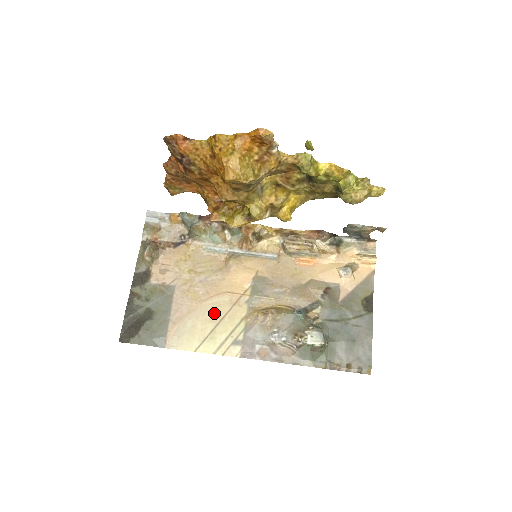
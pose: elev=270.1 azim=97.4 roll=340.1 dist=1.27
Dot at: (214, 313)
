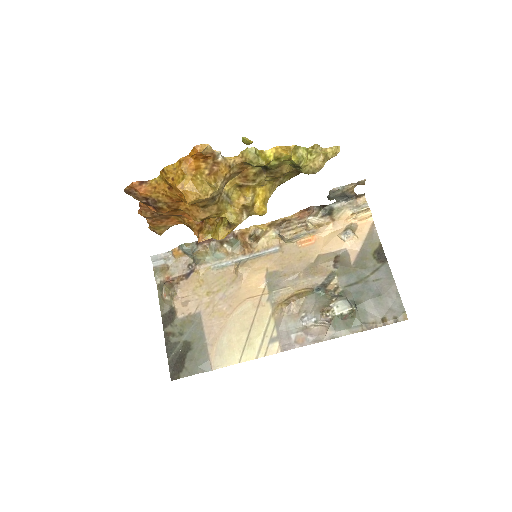
Dot at: (243, 322)
